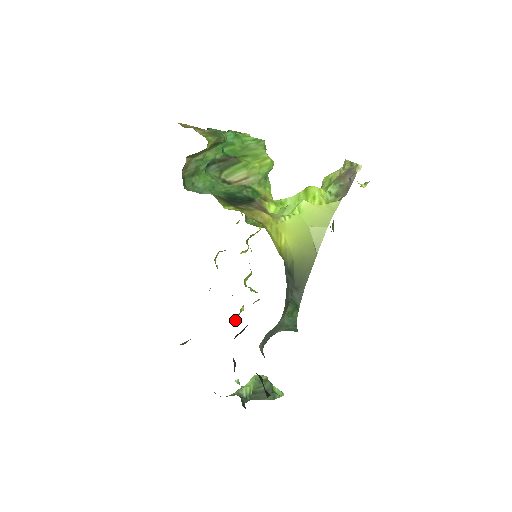
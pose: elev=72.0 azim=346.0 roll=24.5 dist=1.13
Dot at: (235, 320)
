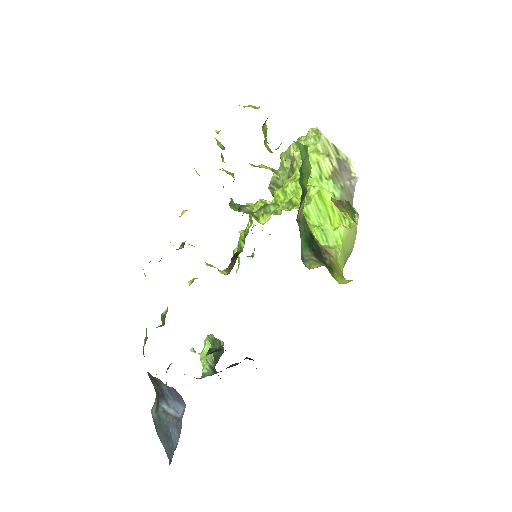
Dot at: occluded
